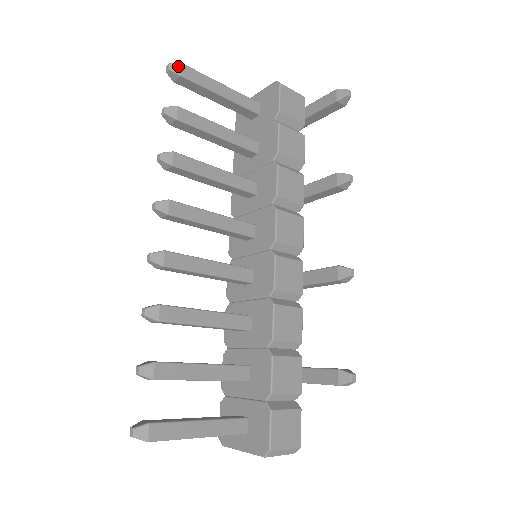
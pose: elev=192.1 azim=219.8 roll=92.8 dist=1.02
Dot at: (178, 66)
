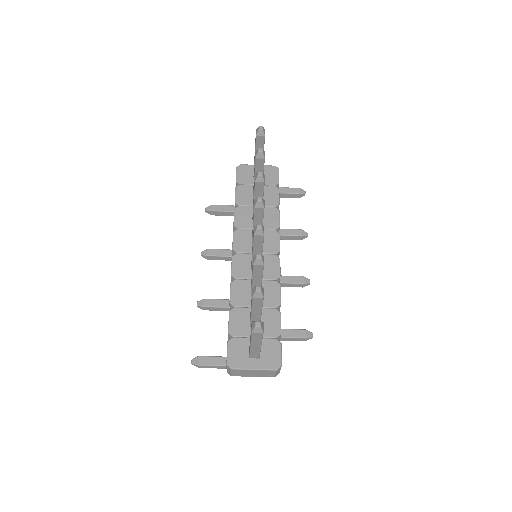
Dot at: occluded
